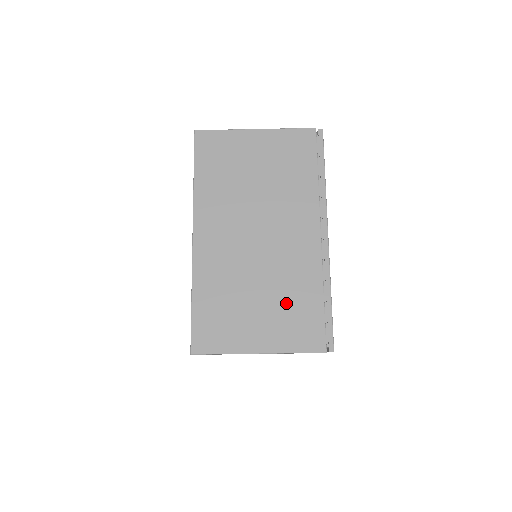
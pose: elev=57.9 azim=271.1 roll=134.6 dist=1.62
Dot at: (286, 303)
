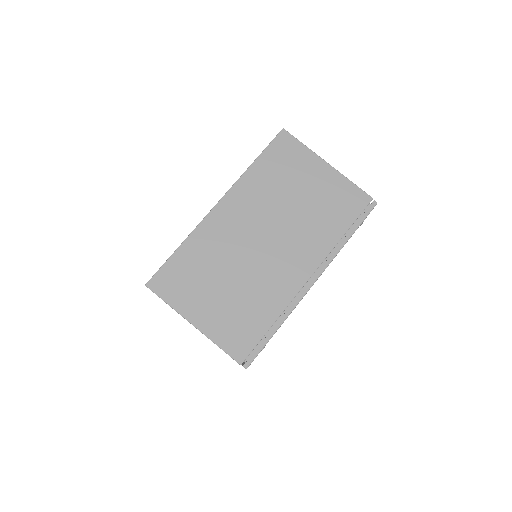
Dot at: (242, 306)
